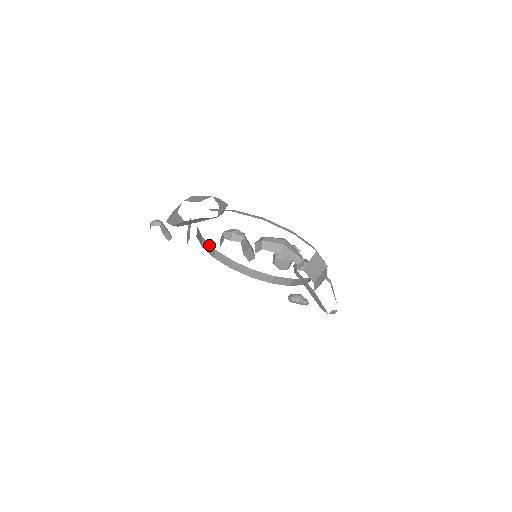
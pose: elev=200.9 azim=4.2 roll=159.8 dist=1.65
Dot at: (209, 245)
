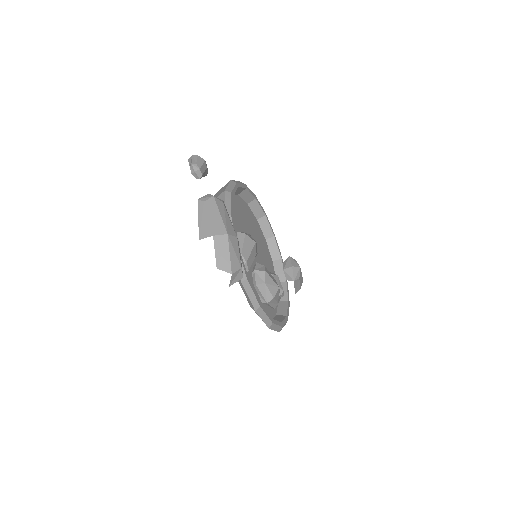
Dot at: (241, 188)
